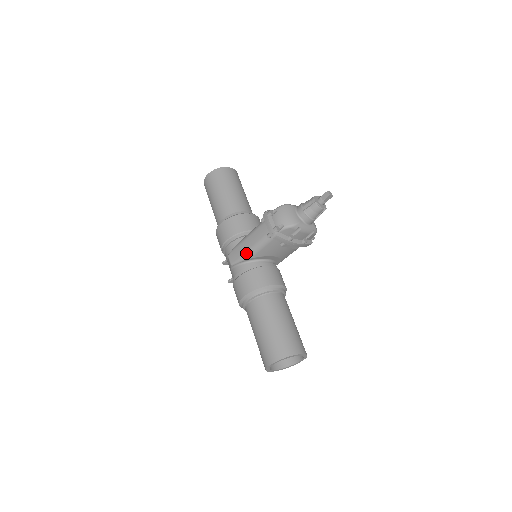
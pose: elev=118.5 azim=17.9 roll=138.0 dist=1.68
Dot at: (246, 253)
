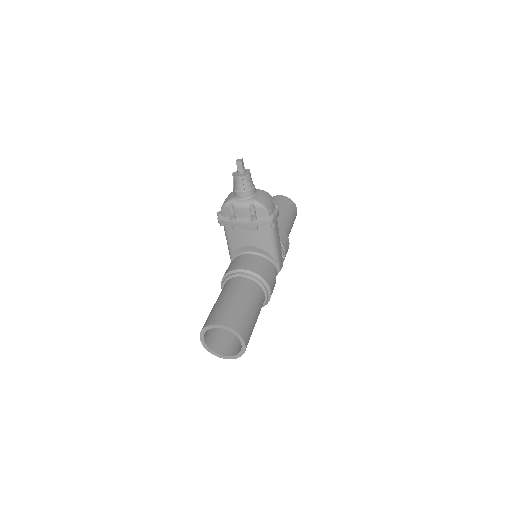
Dot at: (229, 251)
